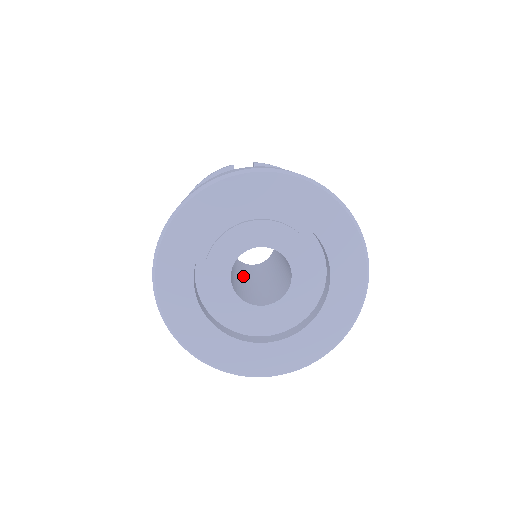
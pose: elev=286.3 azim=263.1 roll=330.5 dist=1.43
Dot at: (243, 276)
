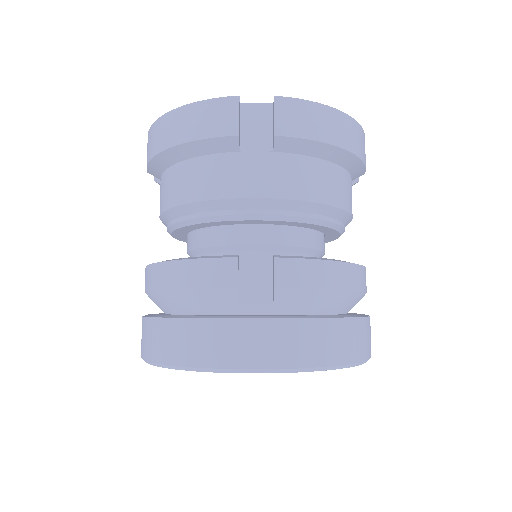
Dot at: occluded
